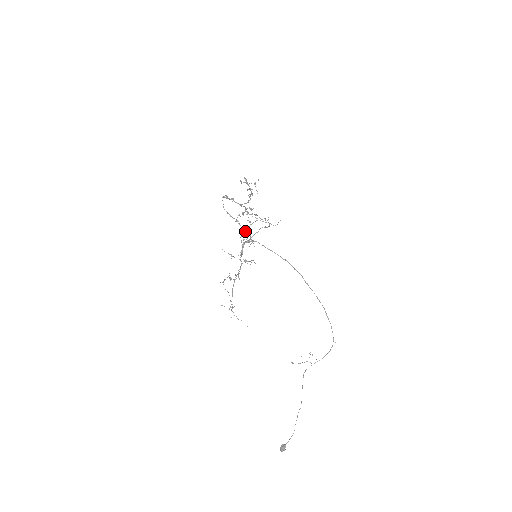
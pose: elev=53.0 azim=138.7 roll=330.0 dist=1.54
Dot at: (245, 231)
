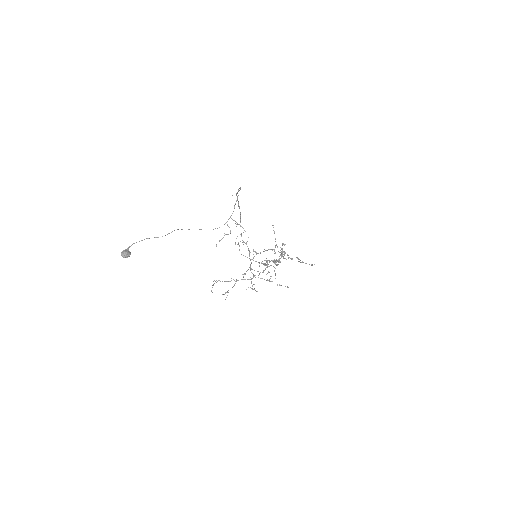
Dot at: occluded
